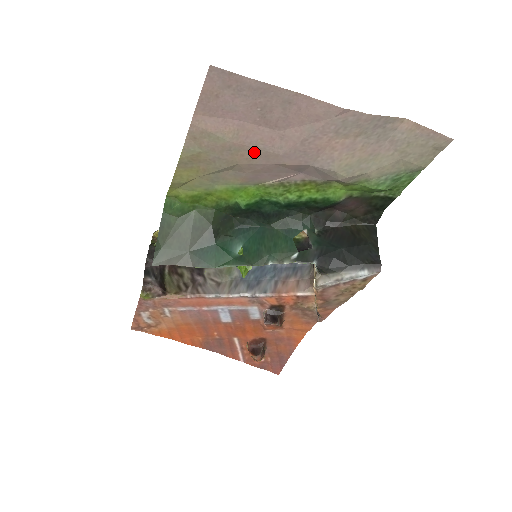
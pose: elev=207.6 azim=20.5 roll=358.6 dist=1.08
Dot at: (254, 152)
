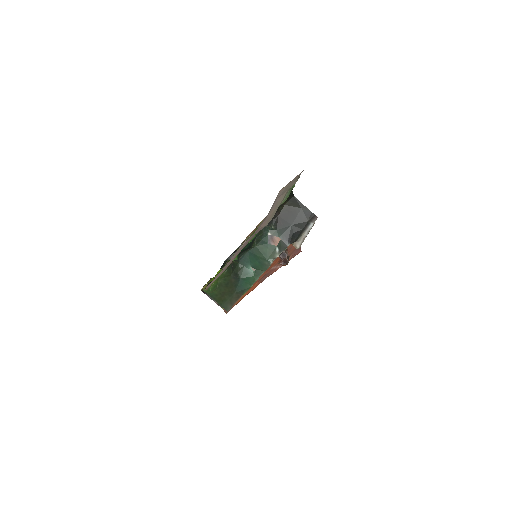
Dot at: occluded
